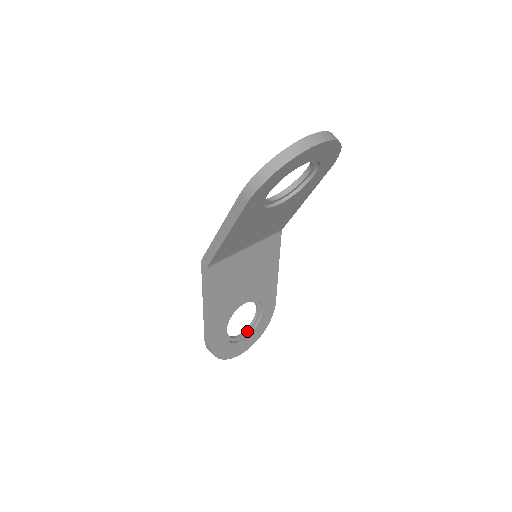
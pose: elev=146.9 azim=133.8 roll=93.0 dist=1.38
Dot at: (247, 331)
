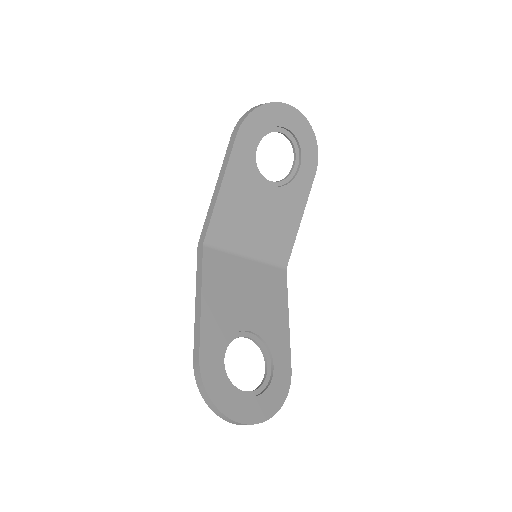
Dot at: (253, 391)
